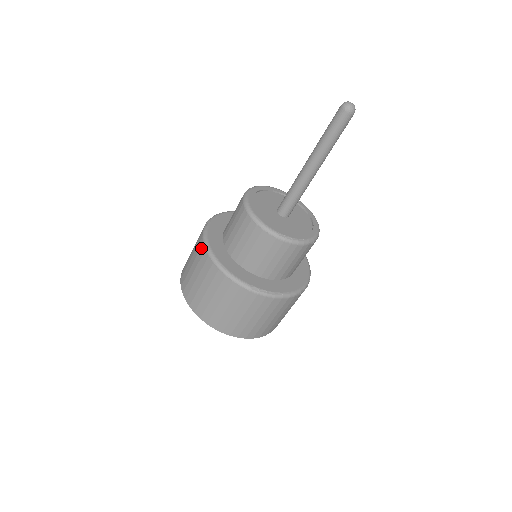
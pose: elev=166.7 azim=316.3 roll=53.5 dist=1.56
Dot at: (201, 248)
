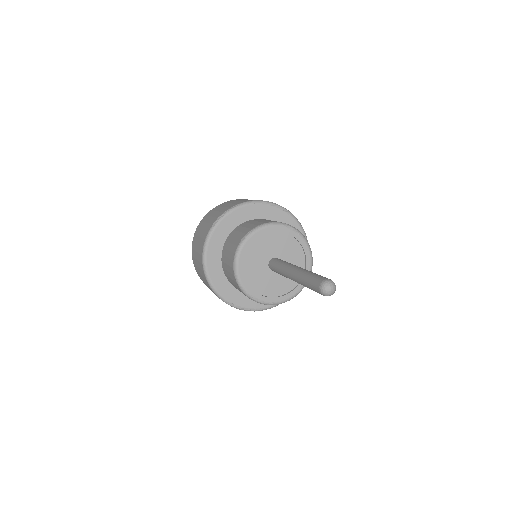
Dot at: (201, 248)
